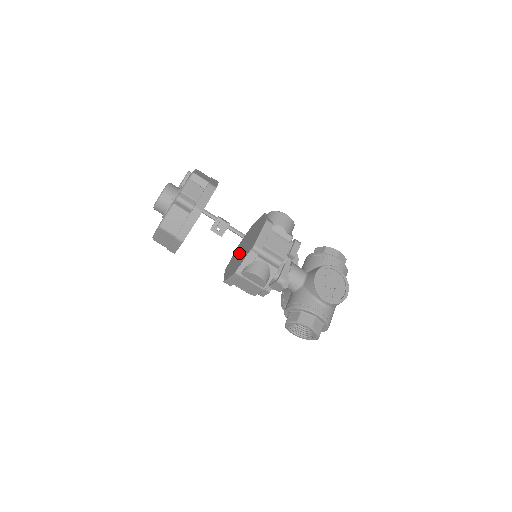
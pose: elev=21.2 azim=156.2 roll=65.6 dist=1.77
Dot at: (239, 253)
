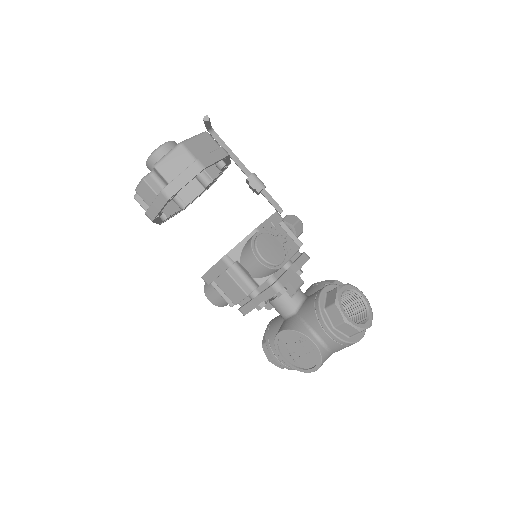
Dot at: occluded
